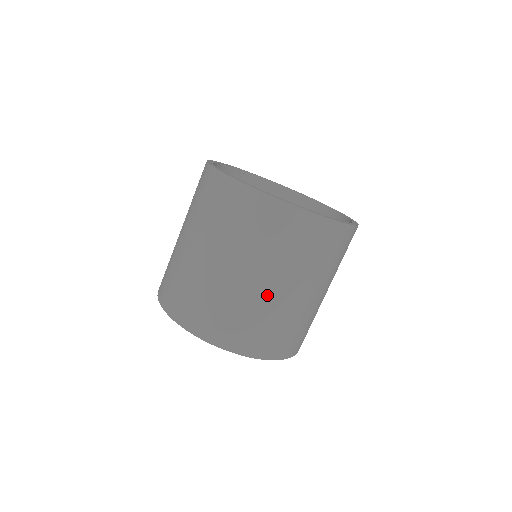
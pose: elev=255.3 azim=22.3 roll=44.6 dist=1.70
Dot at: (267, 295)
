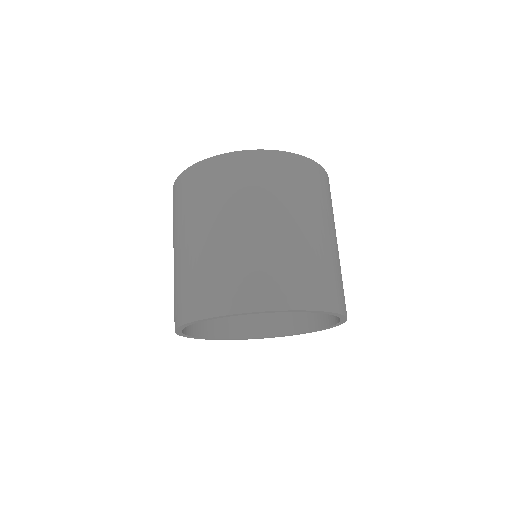
Dot at: (205, 246)
